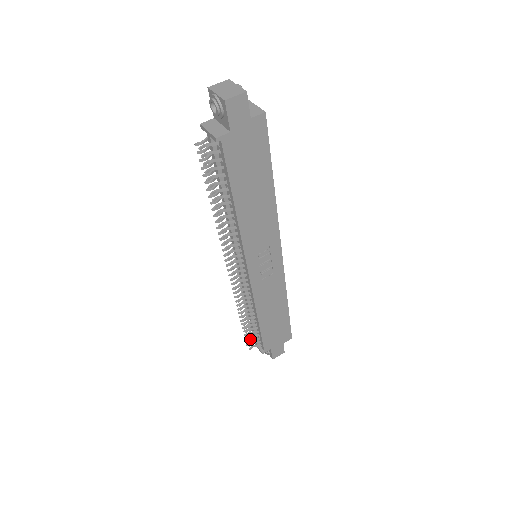
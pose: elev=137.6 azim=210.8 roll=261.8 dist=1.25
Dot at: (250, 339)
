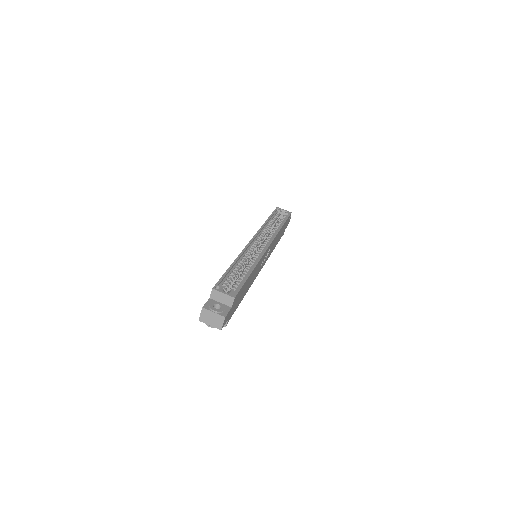
Dot at: occluded
